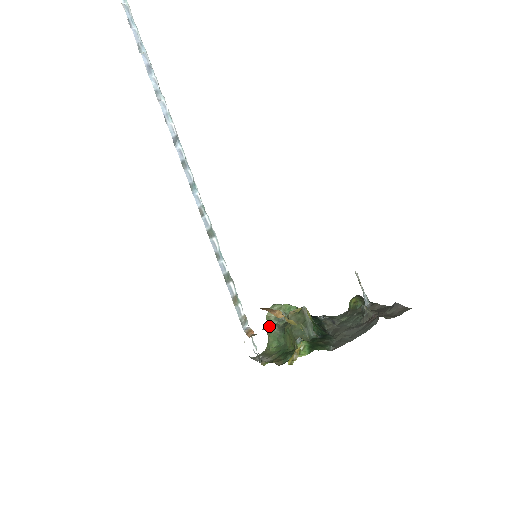
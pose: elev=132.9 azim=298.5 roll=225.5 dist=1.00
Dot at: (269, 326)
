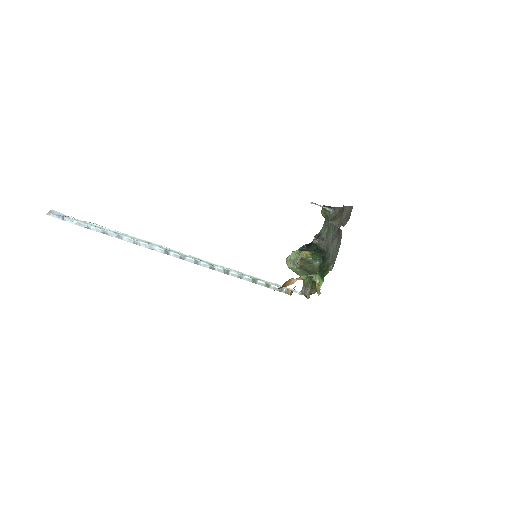
Dot at: (294, 271)
